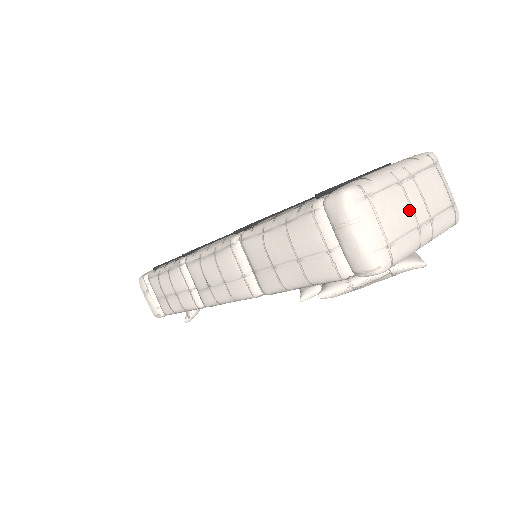
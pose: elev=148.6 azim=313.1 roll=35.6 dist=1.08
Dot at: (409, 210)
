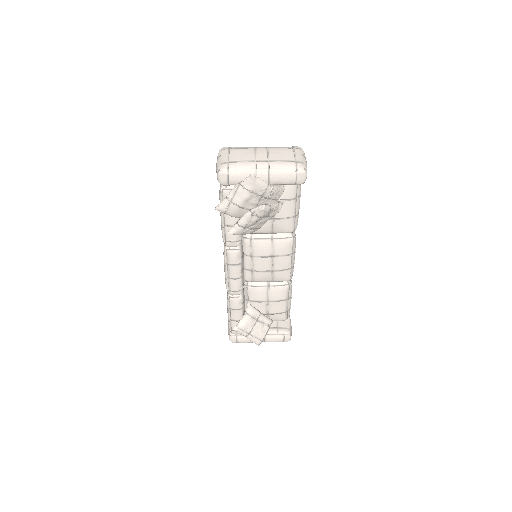
Dot at: (253, 155)
